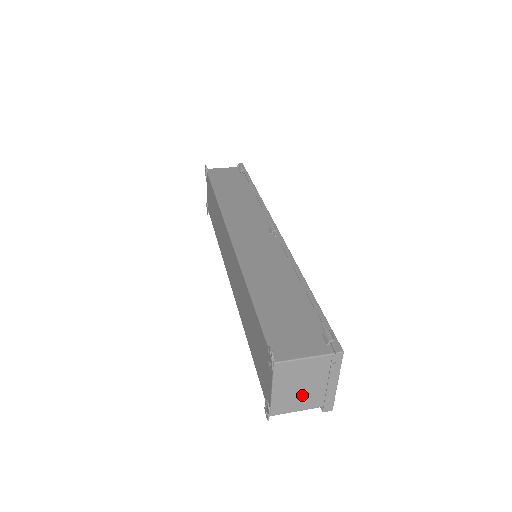
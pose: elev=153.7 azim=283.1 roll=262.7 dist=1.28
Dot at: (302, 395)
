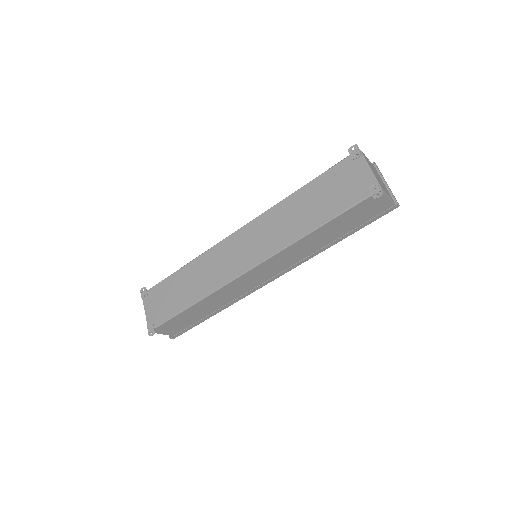
Dot at: (382, 184)
